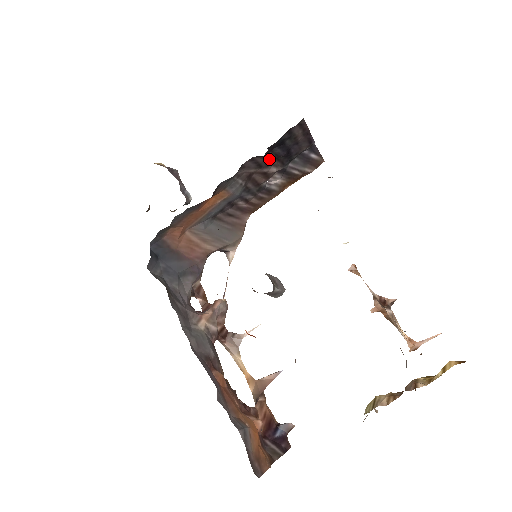
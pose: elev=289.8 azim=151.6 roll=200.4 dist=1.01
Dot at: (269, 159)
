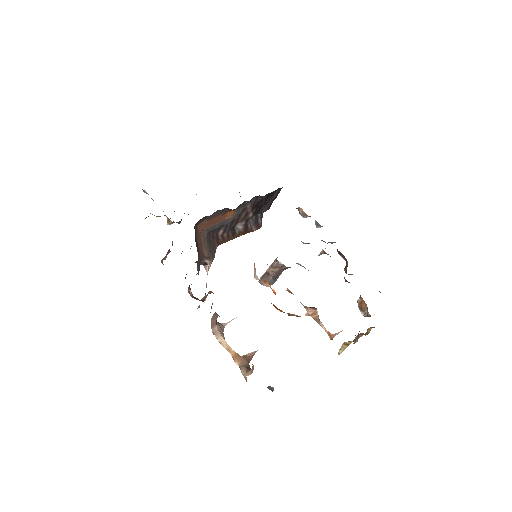
Dot at: (258, 204)
